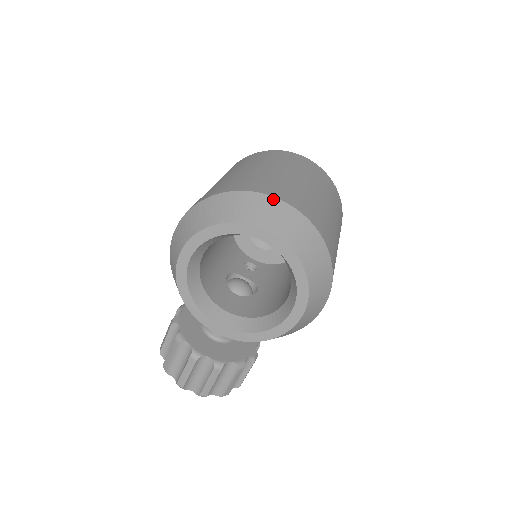
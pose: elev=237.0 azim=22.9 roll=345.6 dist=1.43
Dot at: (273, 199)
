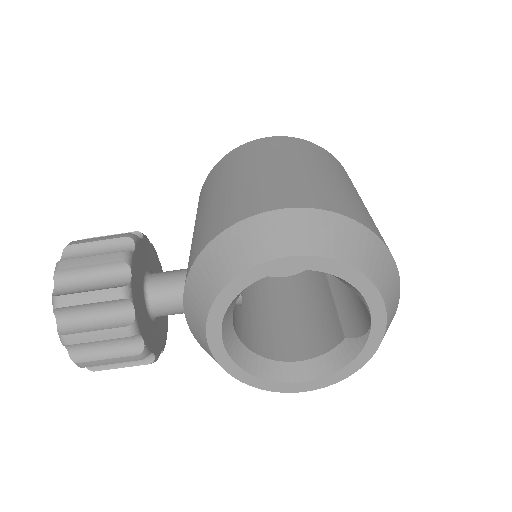
Dot at: (399, 283)
